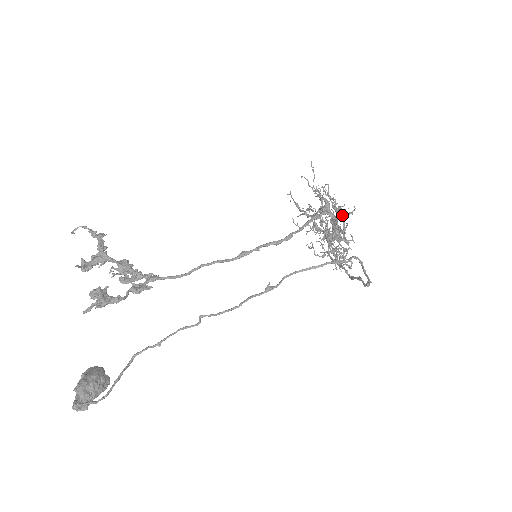
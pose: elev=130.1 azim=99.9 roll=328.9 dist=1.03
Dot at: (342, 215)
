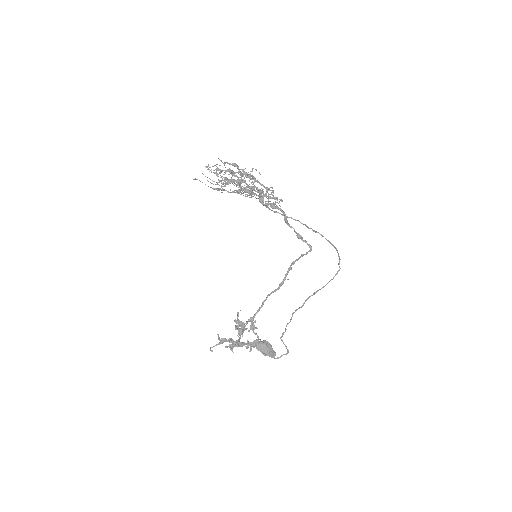
Dot at: occluded
